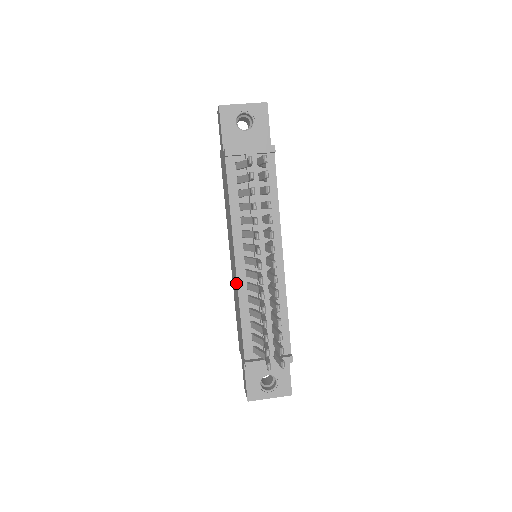
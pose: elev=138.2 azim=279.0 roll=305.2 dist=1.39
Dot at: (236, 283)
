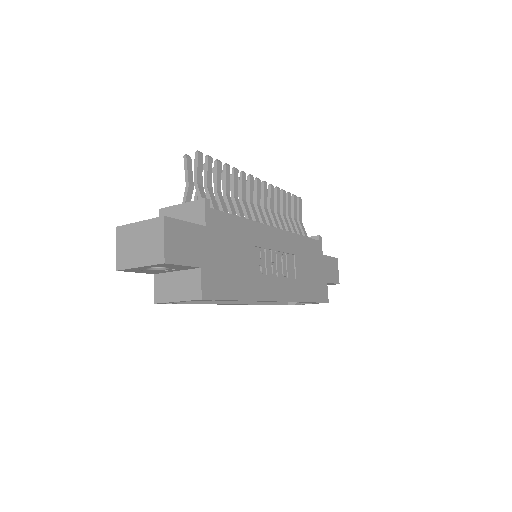
Dot at: occluded
